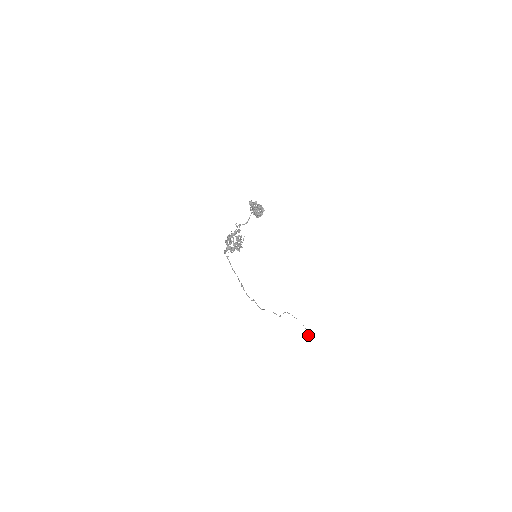
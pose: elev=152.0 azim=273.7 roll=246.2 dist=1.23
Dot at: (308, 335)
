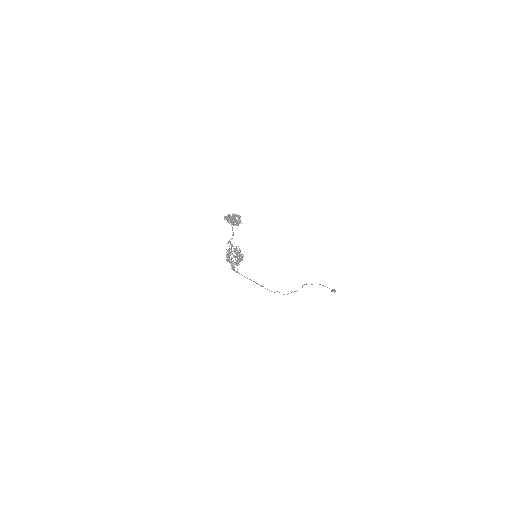
Dot at: (332, 291)
